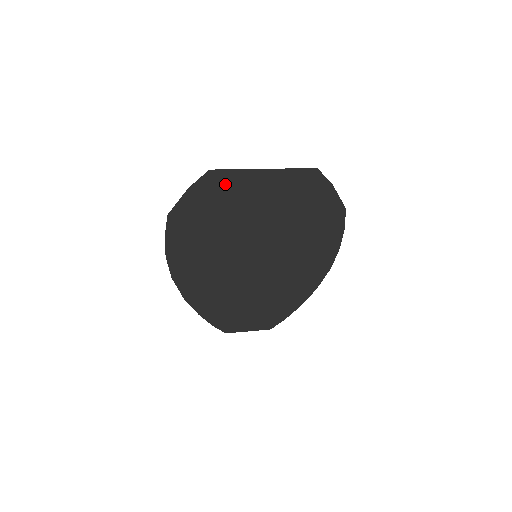
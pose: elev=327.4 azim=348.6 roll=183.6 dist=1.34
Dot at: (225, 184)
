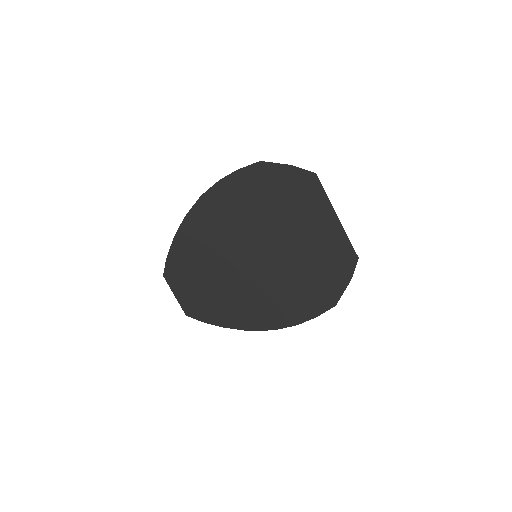
Dot at: (309, 192)
